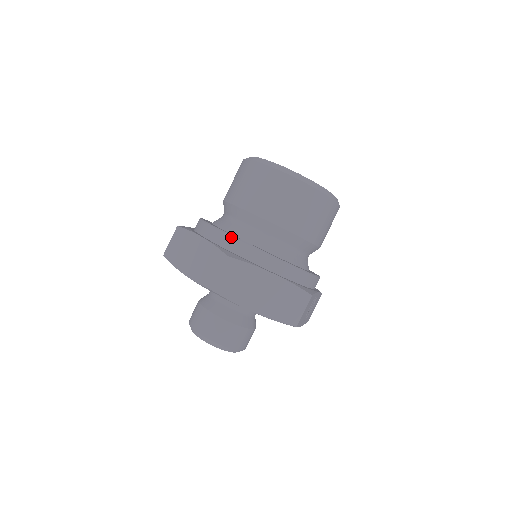
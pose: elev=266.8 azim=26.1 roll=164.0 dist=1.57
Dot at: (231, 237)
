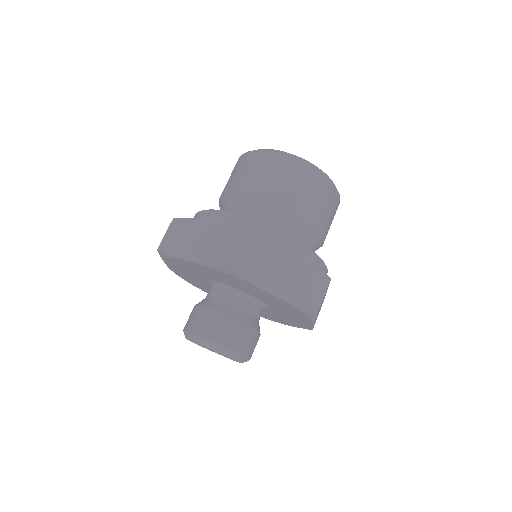
Dot at: (194, 216)
